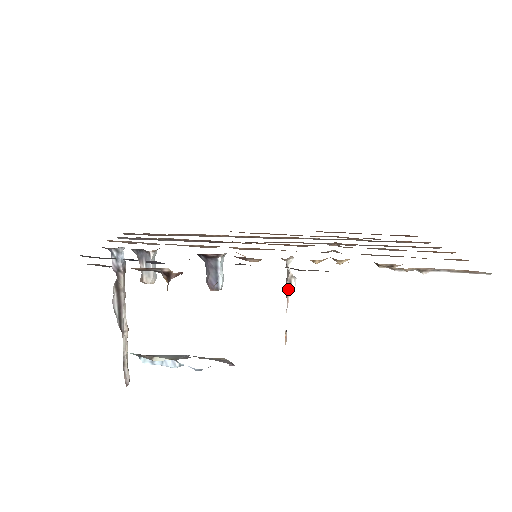
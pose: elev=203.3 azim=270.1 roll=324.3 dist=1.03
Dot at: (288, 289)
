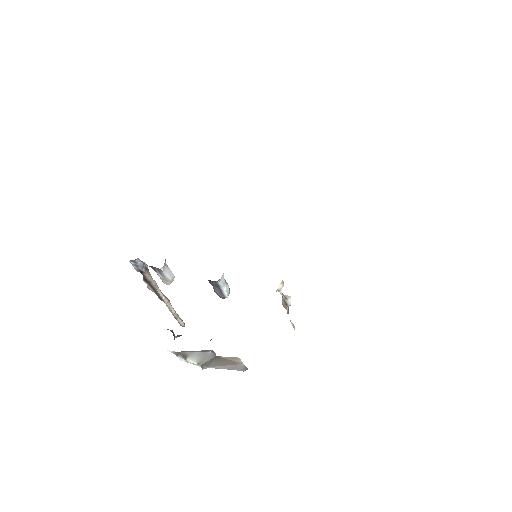
Dot at: (285, 304)
